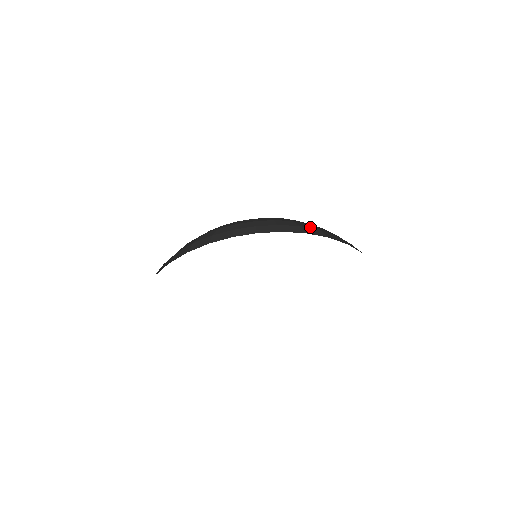
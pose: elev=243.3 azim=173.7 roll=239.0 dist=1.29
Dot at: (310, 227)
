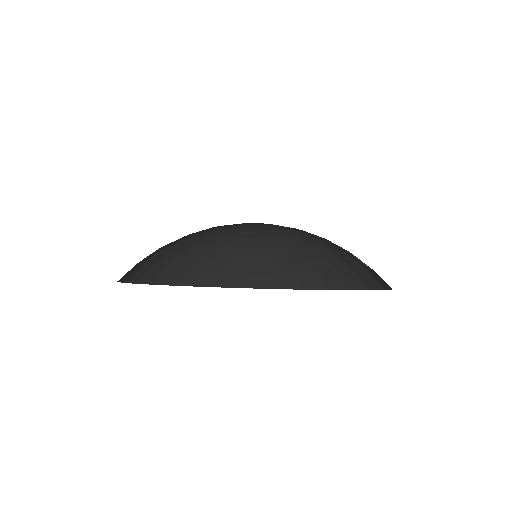
Dot at: (289, 272)
